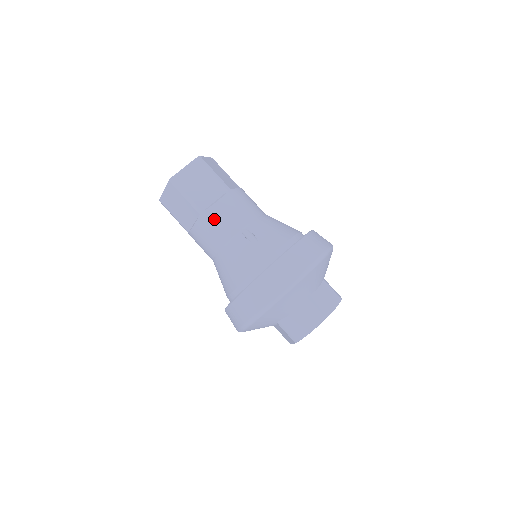
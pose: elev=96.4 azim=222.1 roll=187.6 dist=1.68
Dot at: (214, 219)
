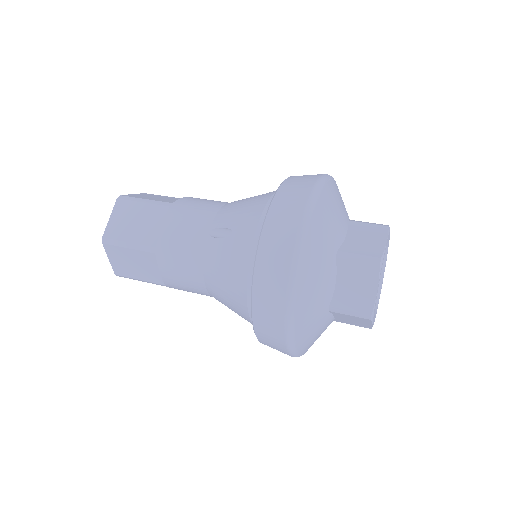
Dot at: (172, 246)
